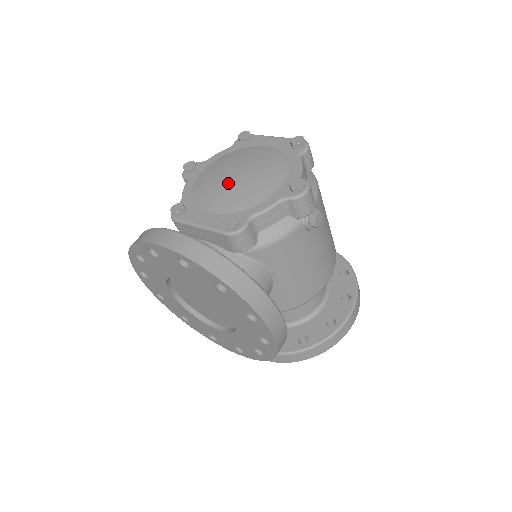
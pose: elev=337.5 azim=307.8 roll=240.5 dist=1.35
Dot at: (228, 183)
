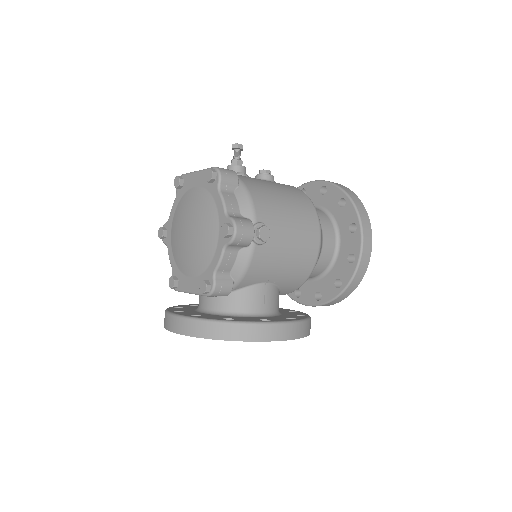
Dot at: (187, 245)
